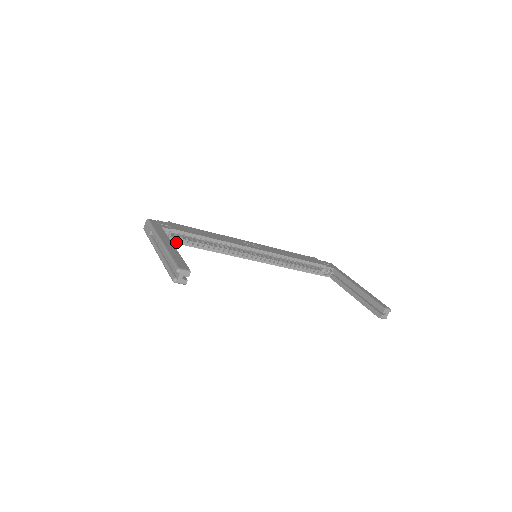
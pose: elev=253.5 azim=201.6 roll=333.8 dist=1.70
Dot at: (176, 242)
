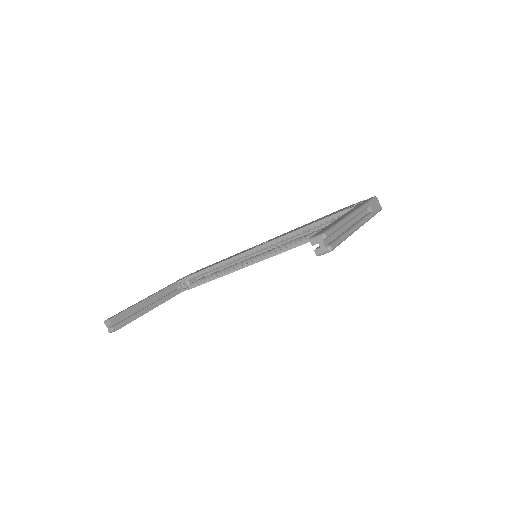
Dot at: (195, 286)
